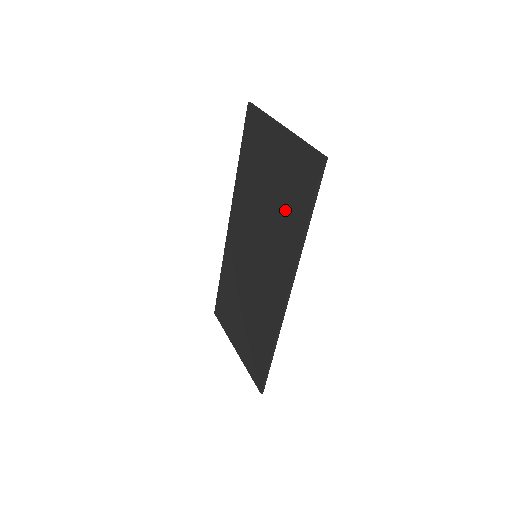
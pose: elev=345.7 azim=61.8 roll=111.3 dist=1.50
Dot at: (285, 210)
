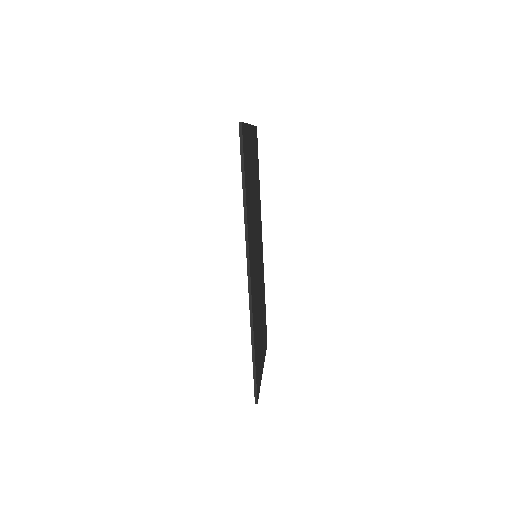
Dot at: occluded
